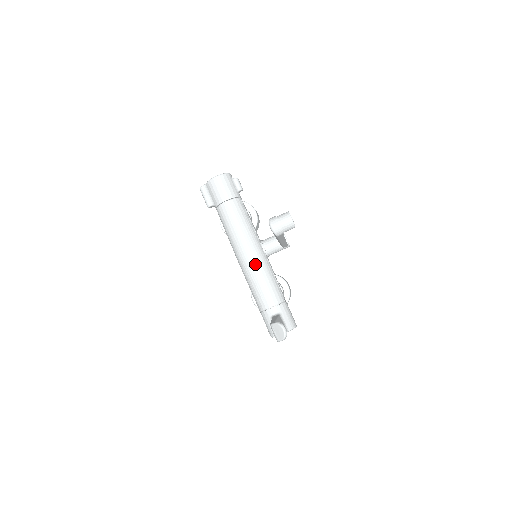
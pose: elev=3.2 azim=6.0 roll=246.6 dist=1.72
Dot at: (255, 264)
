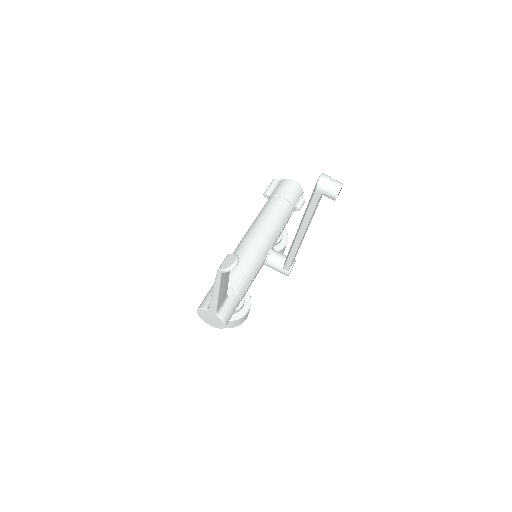
Dot at: (253, 249)
